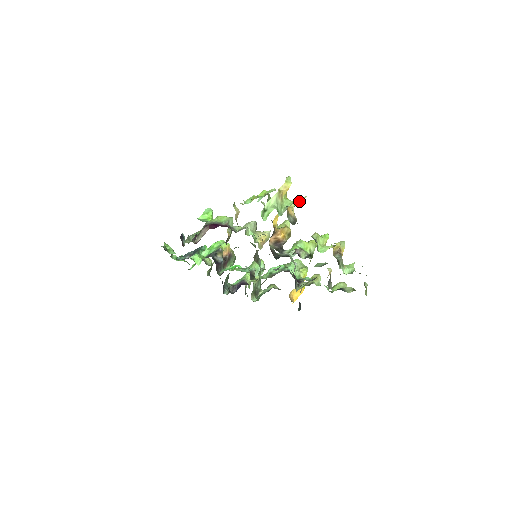
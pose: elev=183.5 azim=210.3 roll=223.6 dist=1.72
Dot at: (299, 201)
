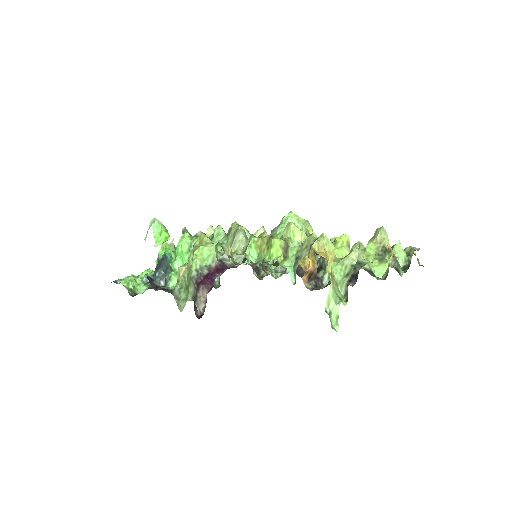
Dot at: (354, 265)
